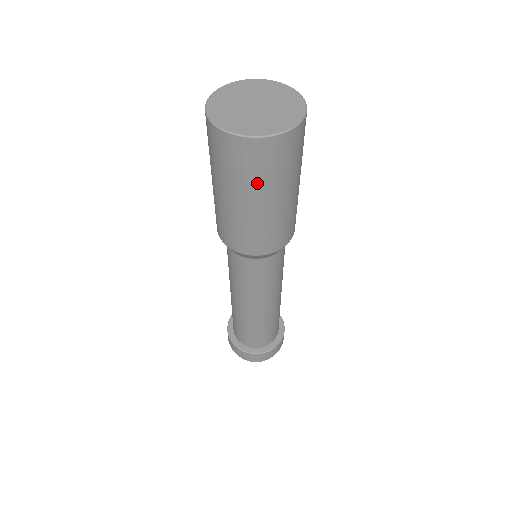
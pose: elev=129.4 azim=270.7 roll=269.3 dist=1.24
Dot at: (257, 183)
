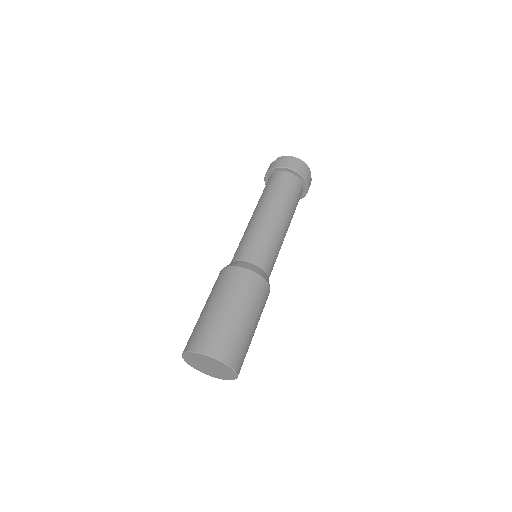
Dot at: occluded
